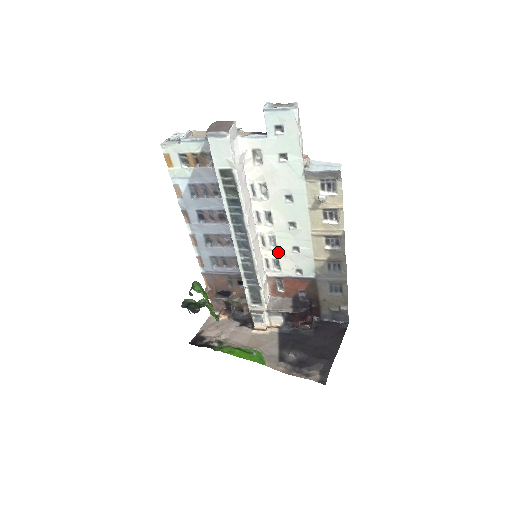
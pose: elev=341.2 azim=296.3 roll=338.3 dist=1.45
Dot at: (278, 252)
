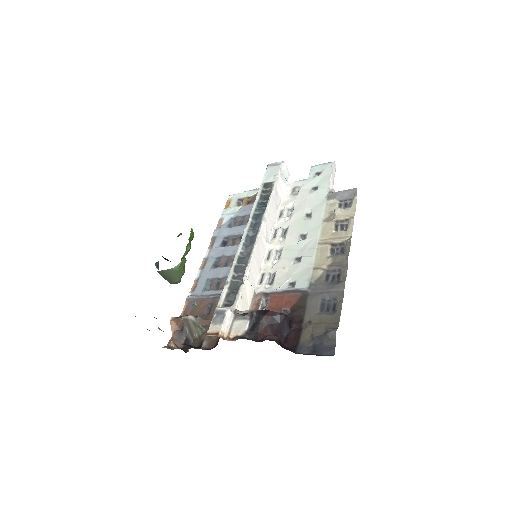
Dot at: (279, 265)
